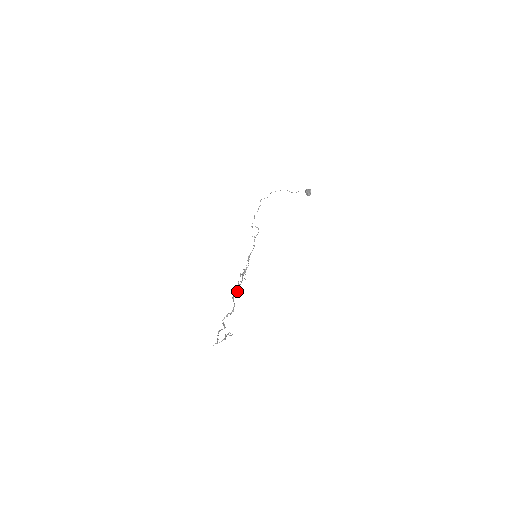
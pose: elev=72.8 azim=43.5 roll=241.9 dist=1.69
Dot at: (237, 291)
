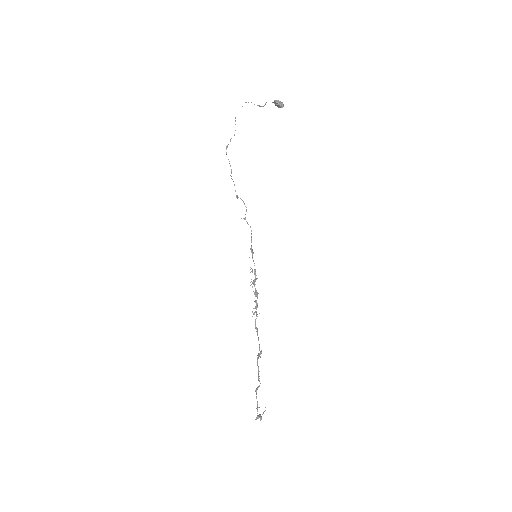
Dot at: (255, 320)
